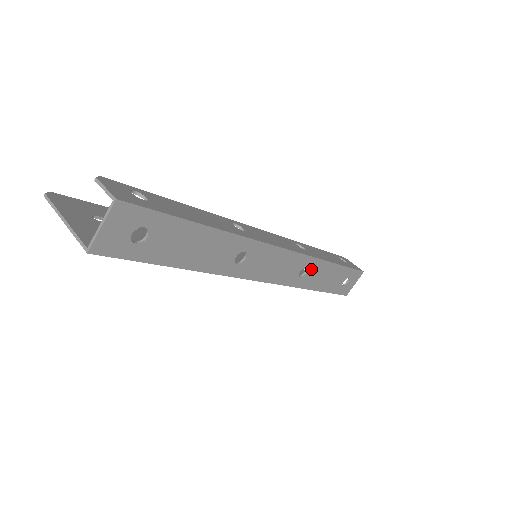
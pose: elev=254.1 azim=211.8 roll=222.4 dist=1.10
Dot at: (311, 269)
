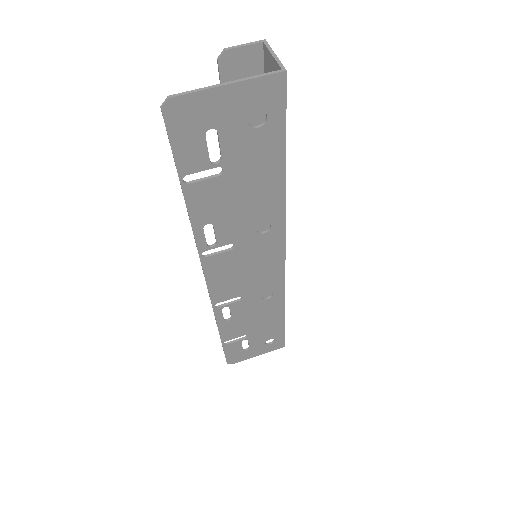
Dot at: occluded
